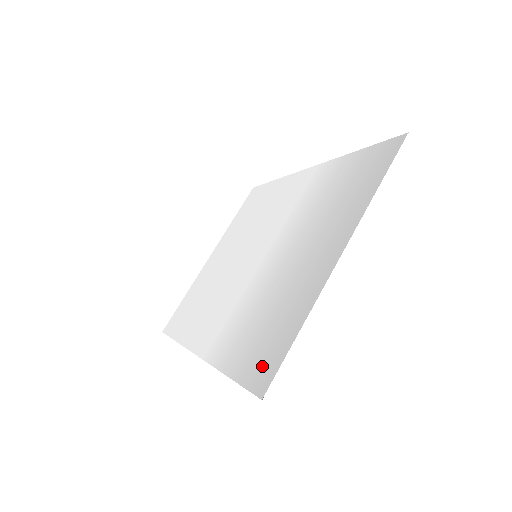
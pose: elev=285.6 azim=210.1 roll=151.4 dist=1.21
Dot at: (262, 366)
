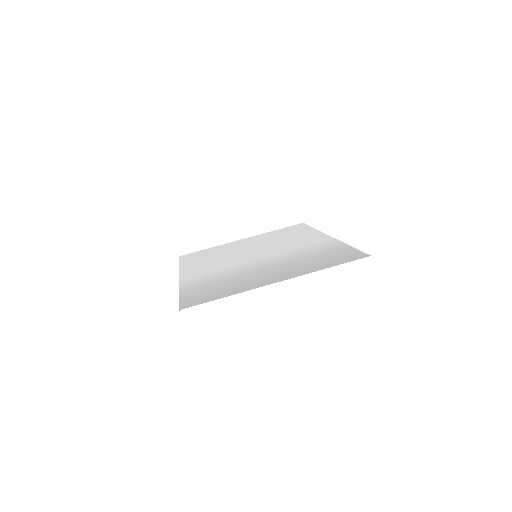
Dot at: (196, 299)
